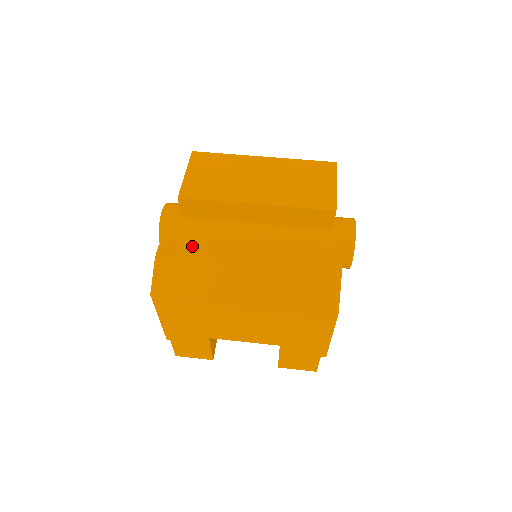
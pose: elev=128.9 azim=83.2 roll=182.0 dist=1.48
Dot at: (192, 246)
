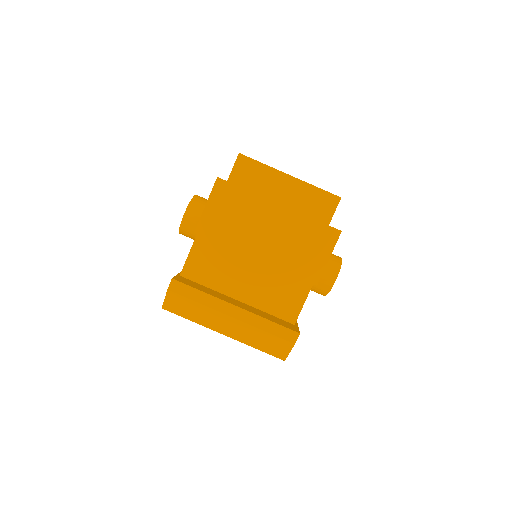
Dot at: (200, 265)
